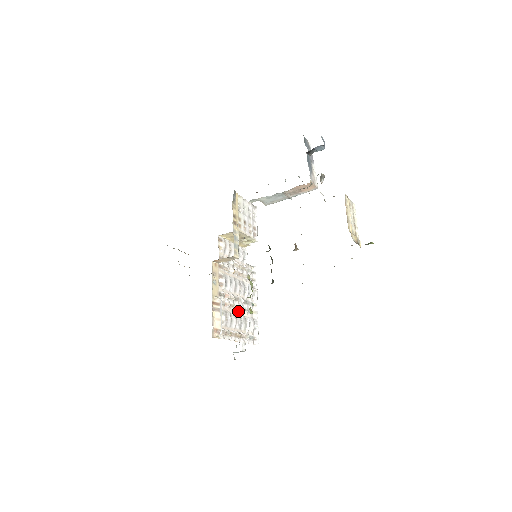
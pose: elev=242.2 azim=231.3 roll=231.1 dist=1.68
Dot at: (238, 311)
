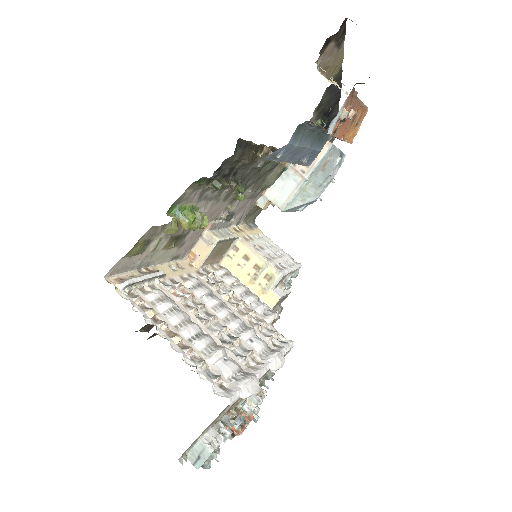
Dot at: (204, 327)
